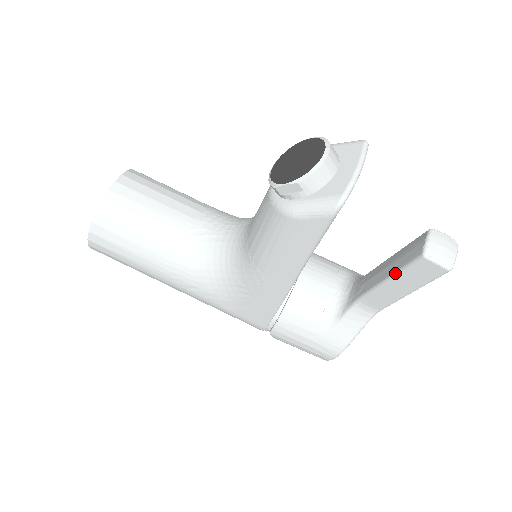
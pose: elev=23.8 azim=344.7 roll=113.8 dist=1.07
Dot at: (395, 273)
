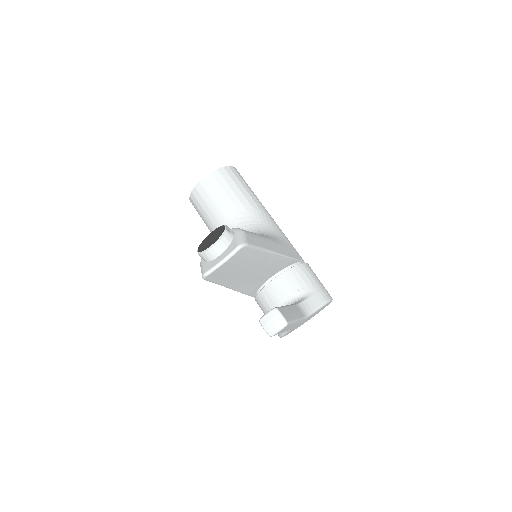
Dot at: occluded
